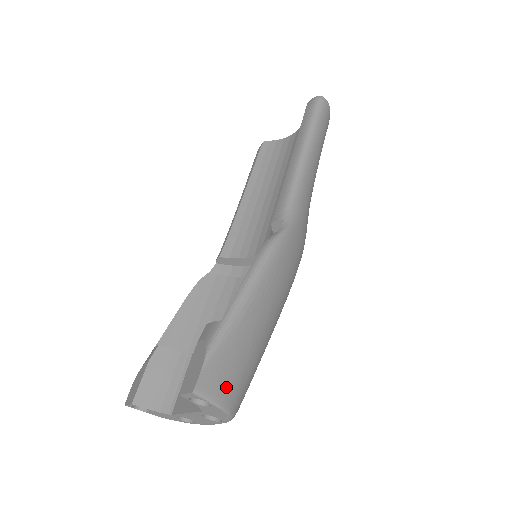
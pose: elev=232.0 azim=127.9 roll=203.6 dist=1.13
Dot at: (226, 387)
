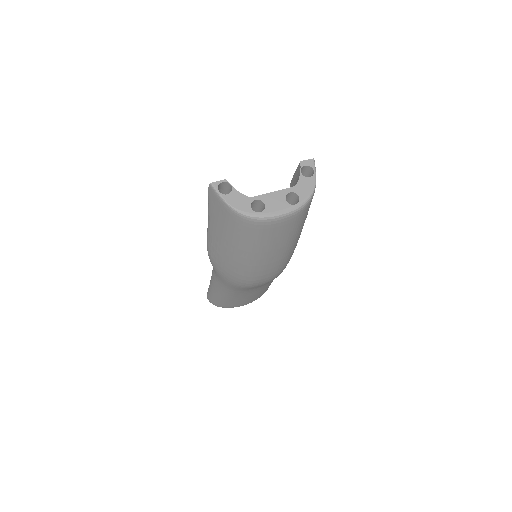
Dot at: occluded
